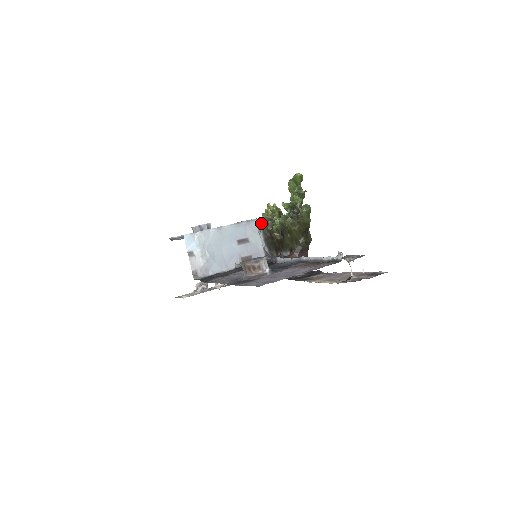
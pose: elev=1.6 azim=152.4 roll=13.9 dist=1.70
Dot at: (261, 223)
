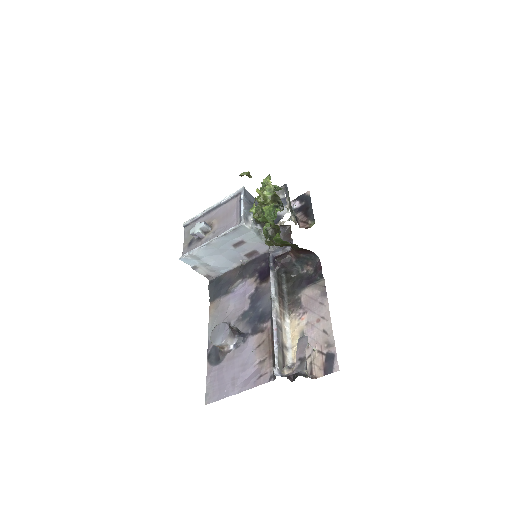
Dot at: (254, 217)
